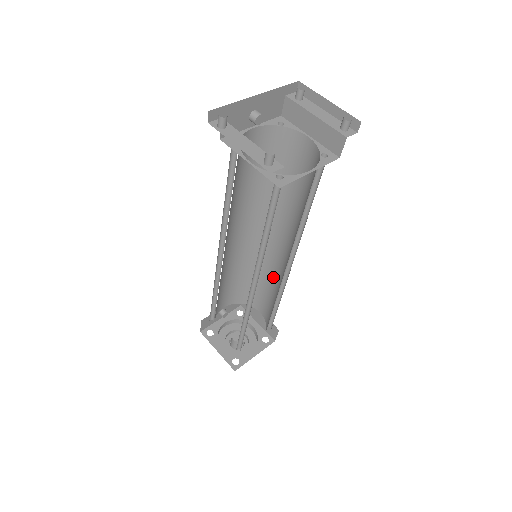
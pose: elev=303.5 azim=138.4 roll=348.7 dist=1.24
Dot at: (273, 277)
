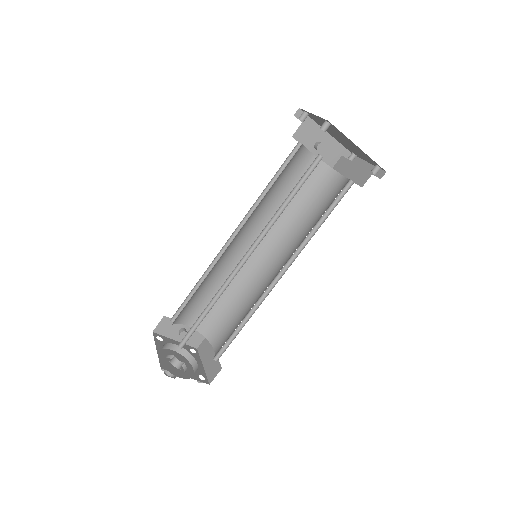
Dot at: (252, 303)
